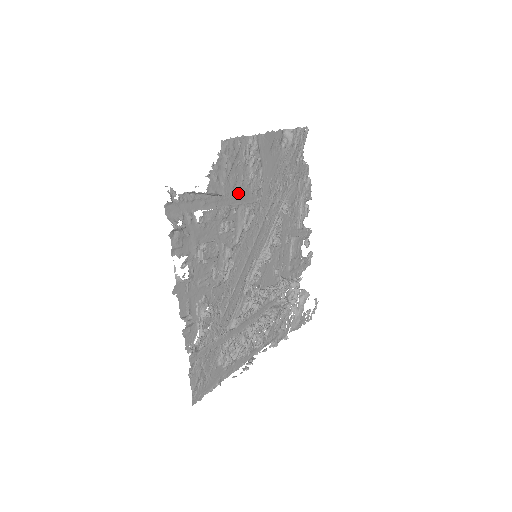
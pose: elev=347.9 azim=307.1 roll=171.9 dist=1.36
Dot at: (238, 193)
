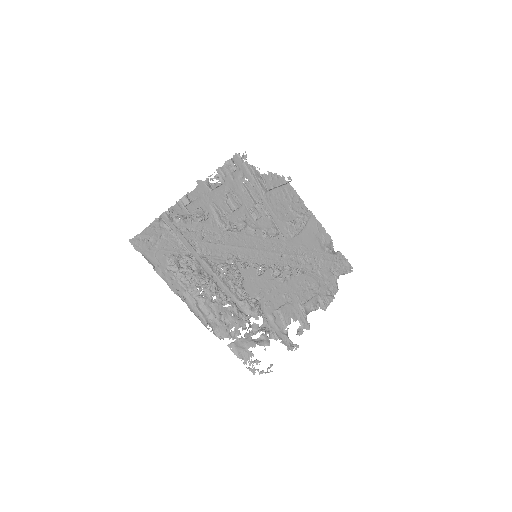
Dot at: (277, 214)
